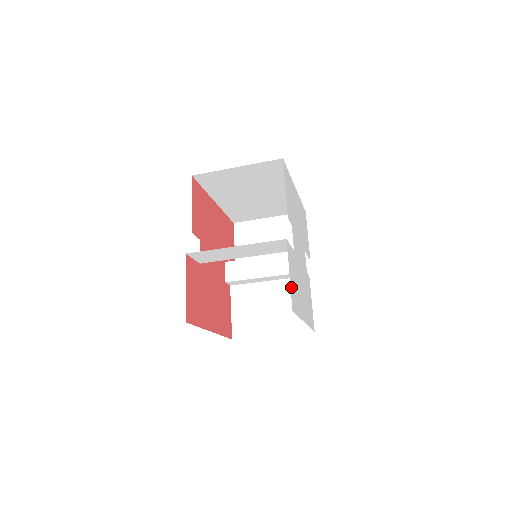
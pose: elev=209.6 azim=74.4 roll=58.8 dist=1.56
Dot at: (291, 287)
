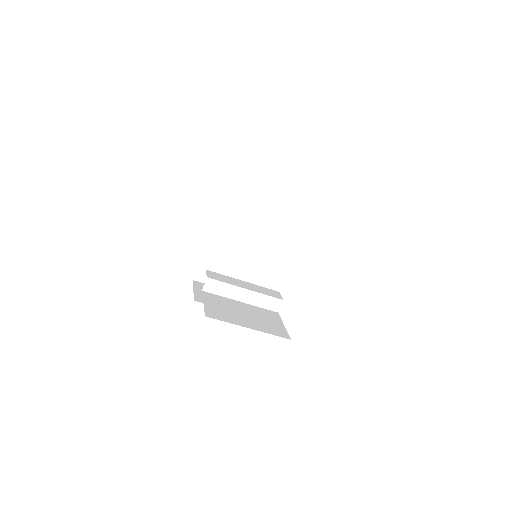
Dot at: occluded
